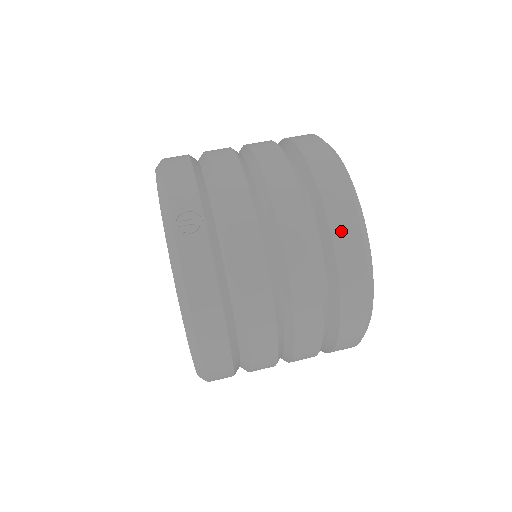
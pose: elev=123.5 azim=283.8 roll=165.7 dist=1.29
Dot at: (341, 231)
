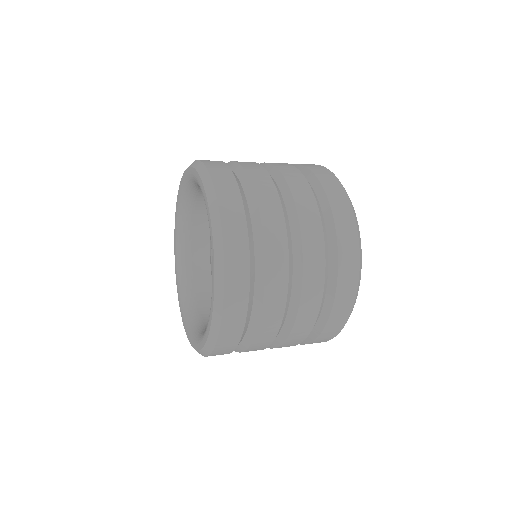
Dot at: occluded
